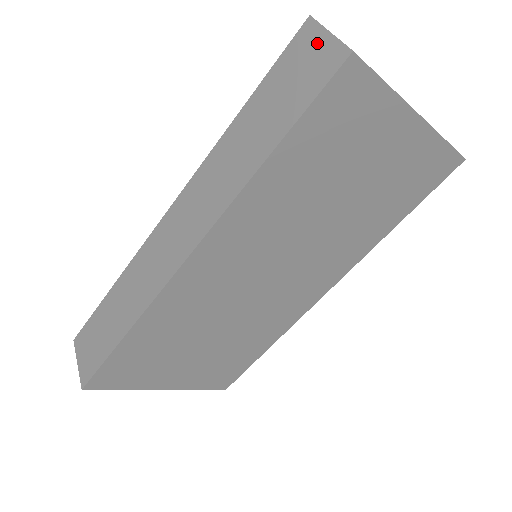
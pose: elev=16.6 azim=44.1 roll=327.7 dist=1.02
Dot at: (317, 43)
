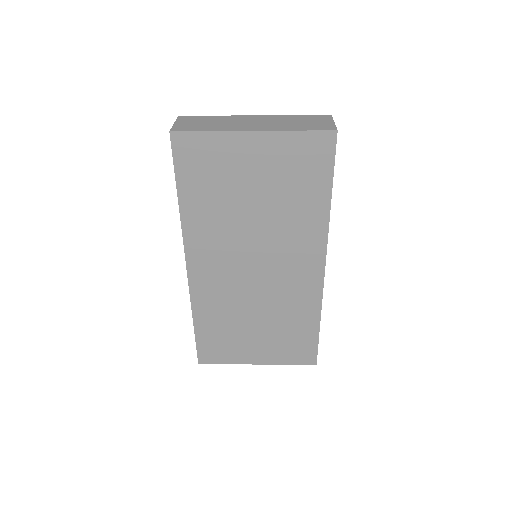
Dot at: occluded
